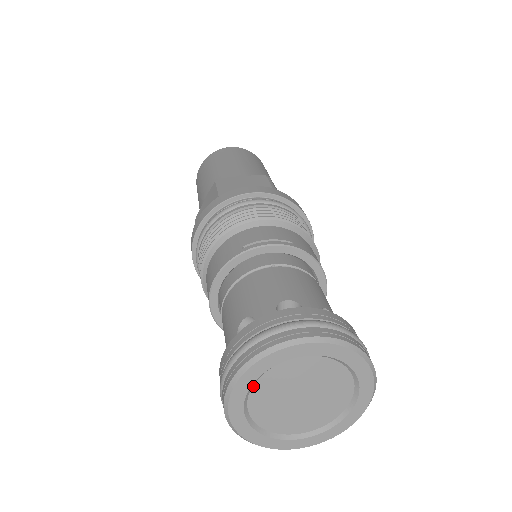
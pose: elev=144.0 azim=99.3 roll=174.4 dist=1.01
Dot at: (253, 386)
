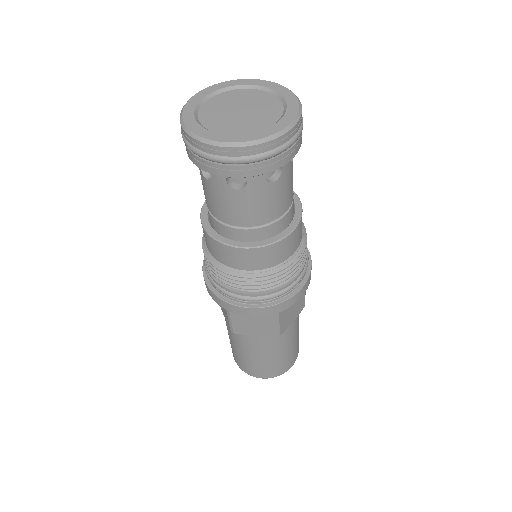
Dot at: (208, 100)
